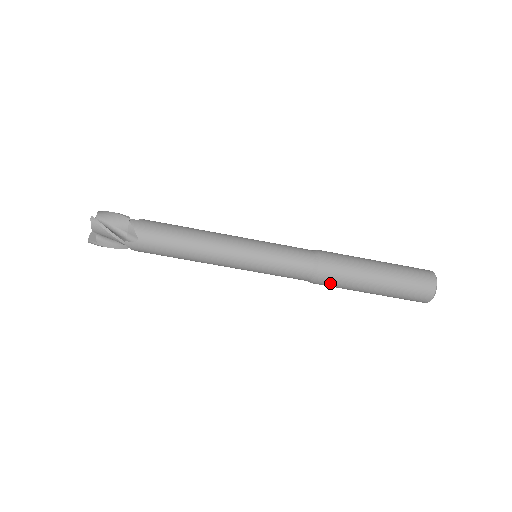
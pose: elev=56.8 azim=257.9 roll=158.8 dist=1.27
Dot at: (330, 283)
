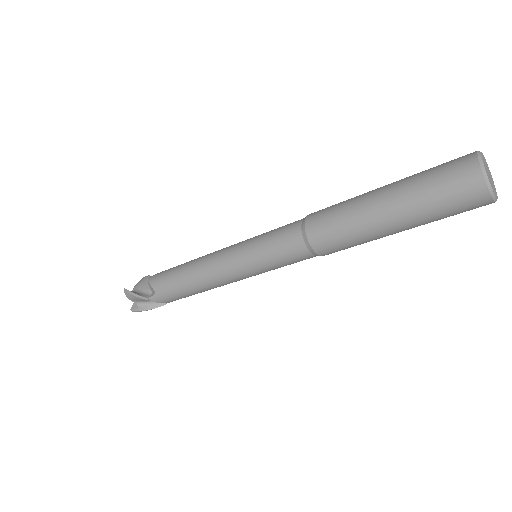
Dot at: occluded
